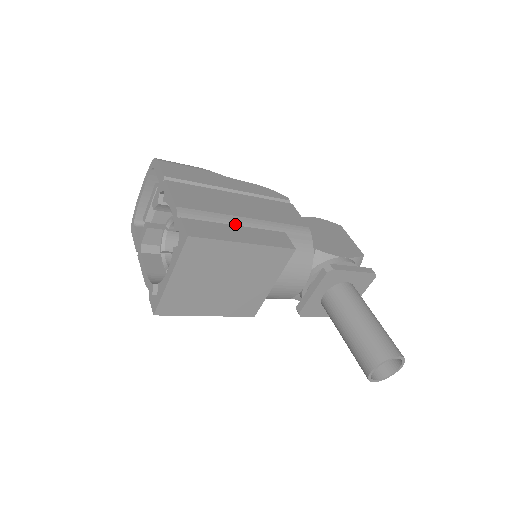
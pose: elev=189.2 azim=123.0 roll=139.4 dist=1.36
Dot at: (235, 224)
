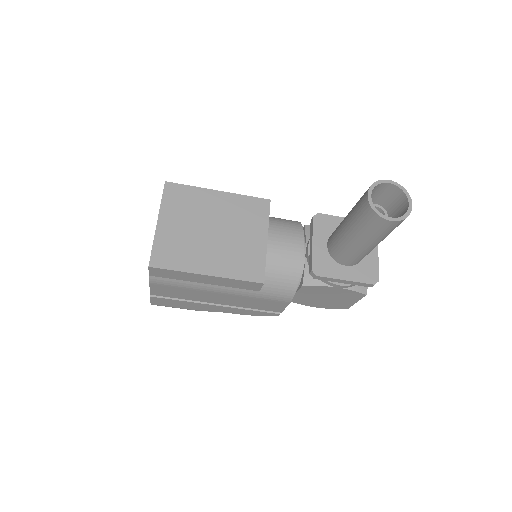
Dot at: occluded
